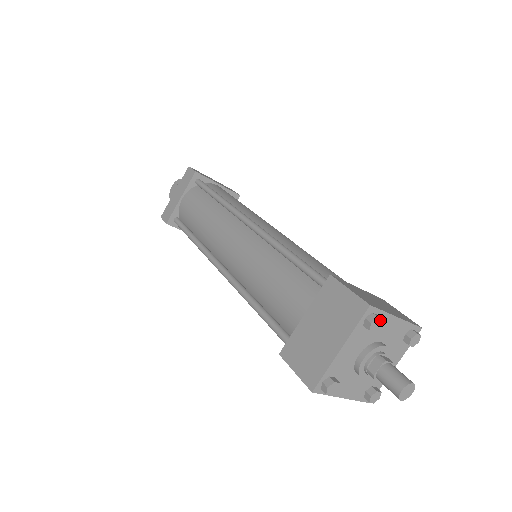
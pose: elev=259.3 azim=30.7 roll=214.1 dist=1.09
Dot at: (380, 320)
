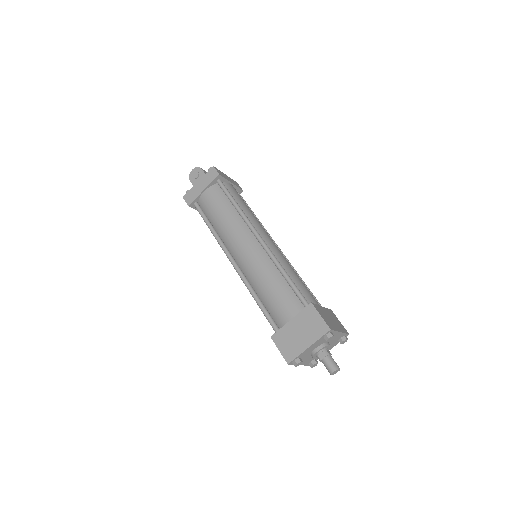
Dot at: (333, 337)
